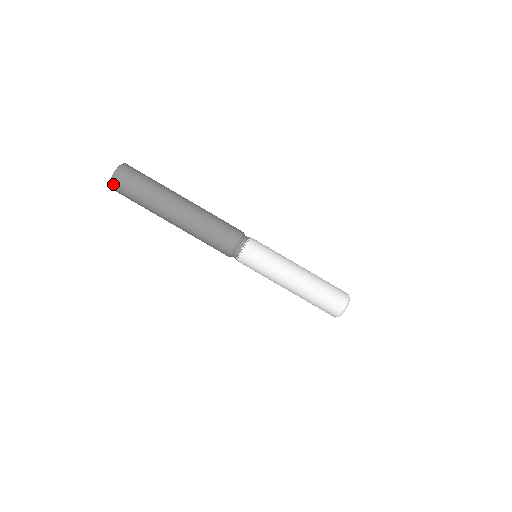
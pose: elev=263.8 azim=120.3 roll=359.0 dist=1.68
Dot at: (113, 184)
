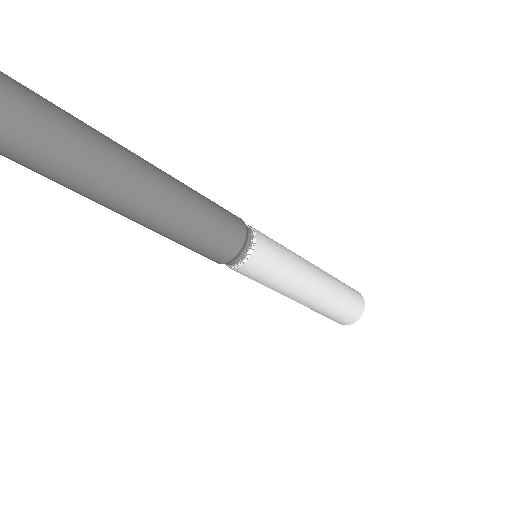
Dot at: out of frame
